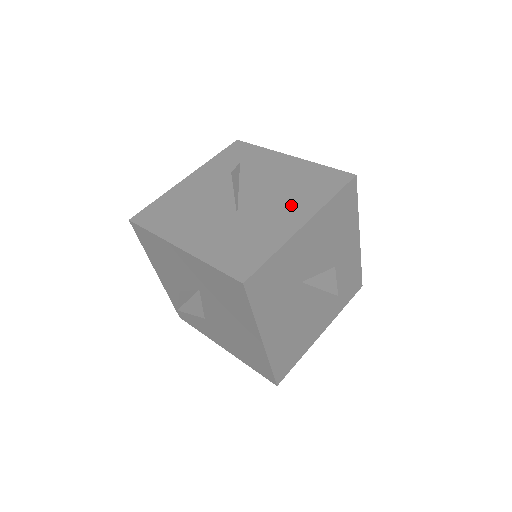
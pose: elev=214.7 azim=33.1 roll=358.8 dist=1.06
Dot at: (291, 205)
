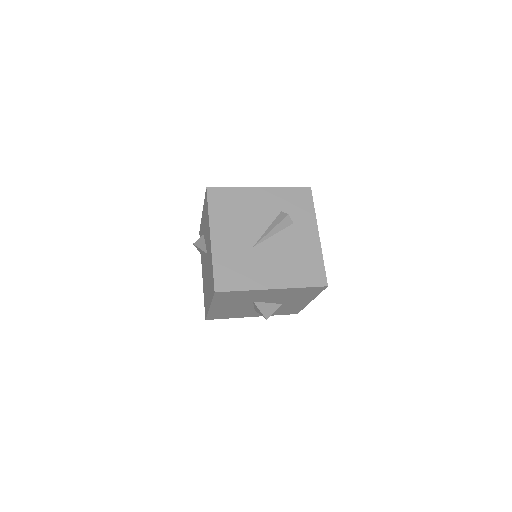
Dot at: (281, 270)
